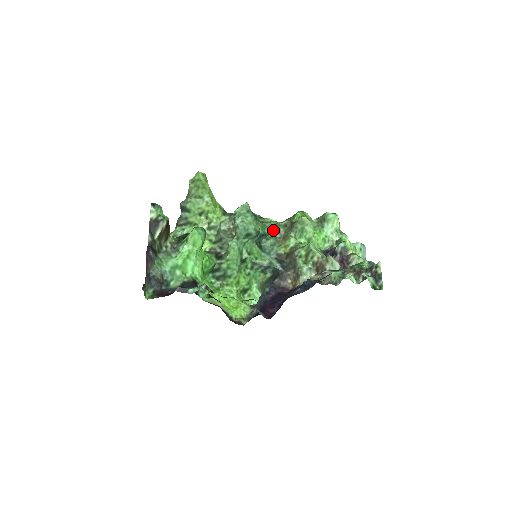
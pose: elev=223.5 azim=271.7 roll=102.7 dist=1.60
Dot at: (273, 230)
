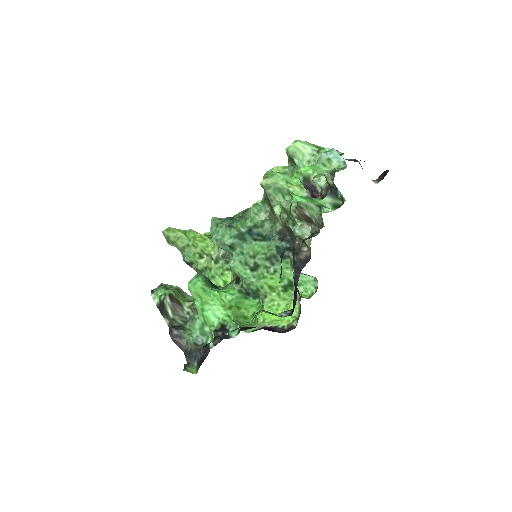
Dot at: (257, 215)
